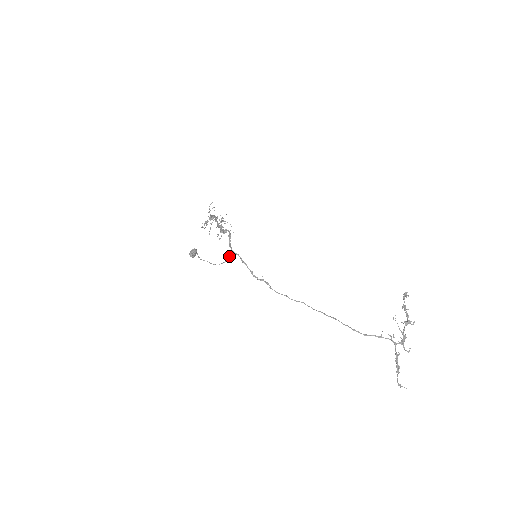
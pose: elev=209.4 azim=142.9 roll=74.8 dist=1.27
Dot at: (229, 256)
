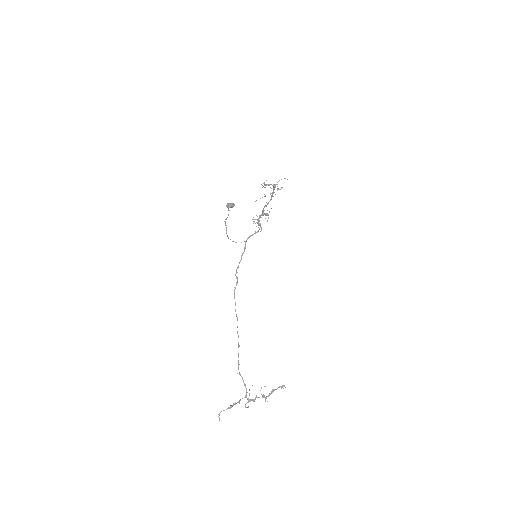
Dot at: occluded
